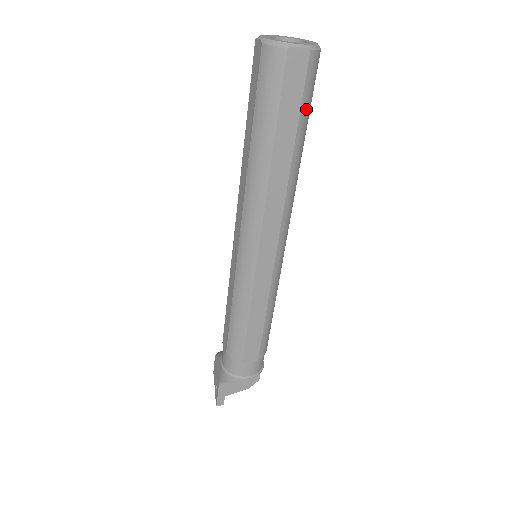
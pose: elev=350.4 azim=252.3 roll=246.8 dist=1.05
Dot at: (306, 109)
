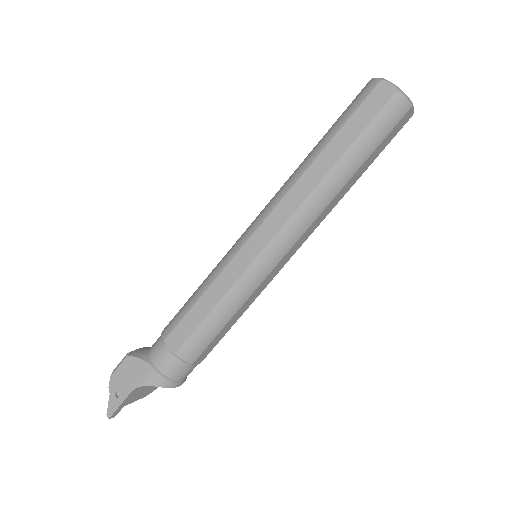
Dot at: occluded
